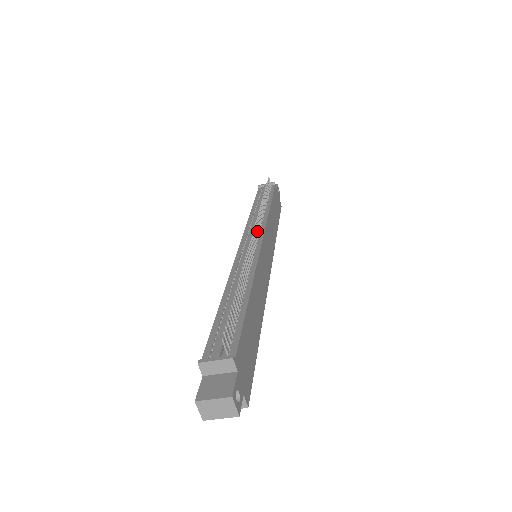
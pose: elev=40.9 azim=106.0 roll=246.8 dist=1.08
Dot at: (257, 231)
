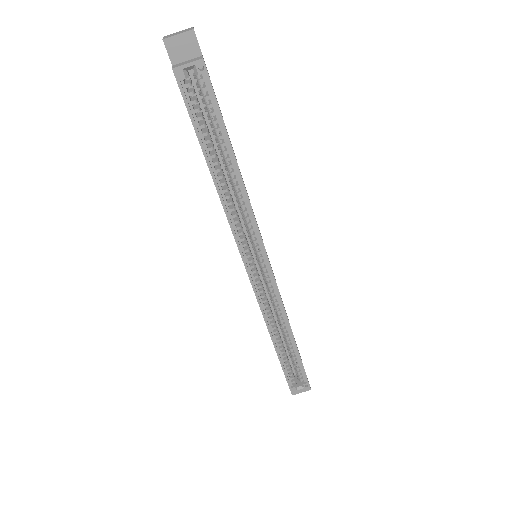
Dot at: occluded
